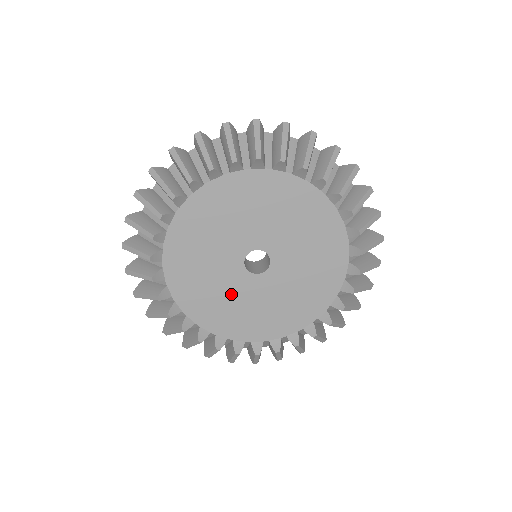
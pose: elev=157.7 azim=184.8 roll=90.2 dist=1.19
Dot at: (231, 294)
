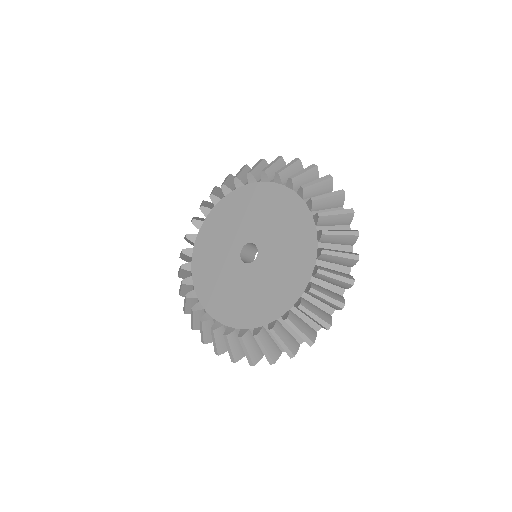
Dot at: (221, 266)
